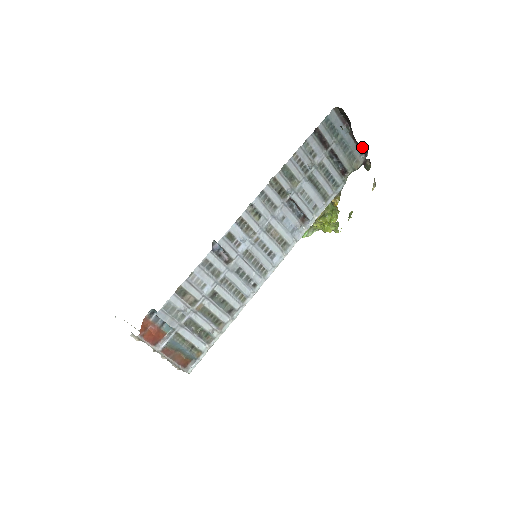
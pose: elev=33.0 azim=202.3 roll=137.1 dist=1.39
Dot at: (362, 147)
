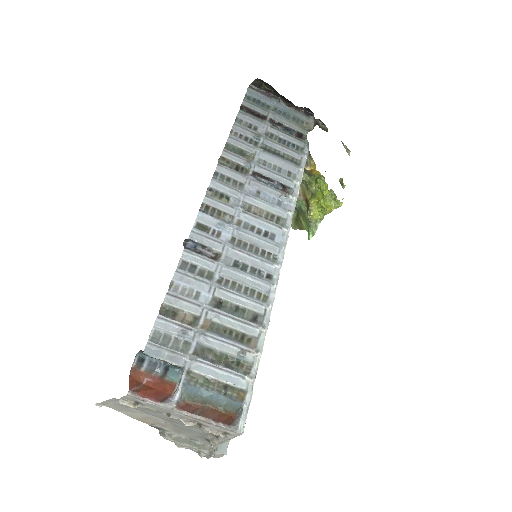
Dot at: (303, 109)
